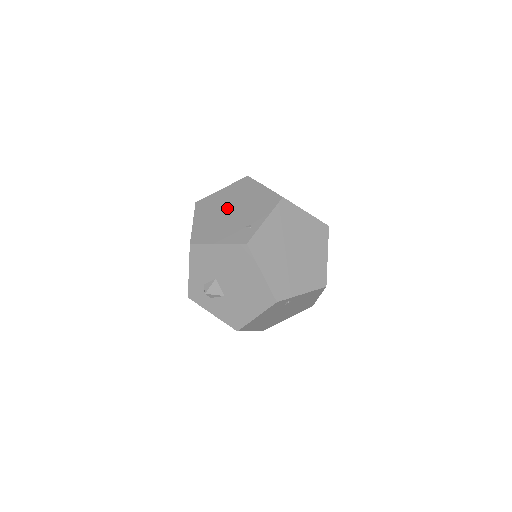
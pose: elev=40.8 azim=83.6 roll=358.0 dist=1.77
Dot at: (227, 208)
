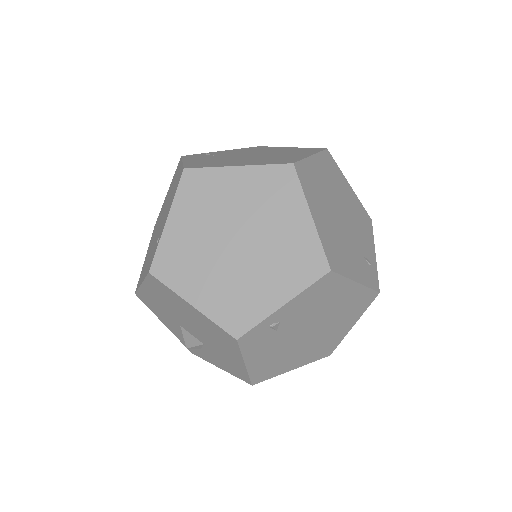
Dot at: (160, 220)
